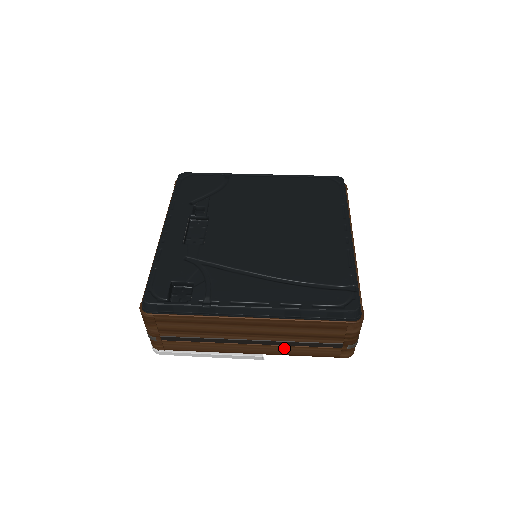
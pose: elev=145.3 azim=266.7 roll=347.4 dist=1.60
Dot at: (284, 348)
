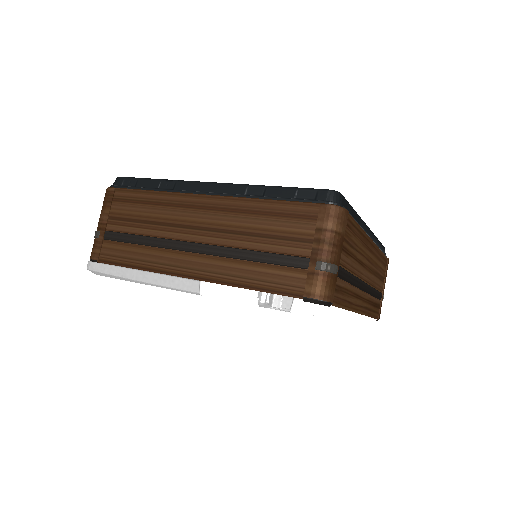
Dot at: (231, 266)
